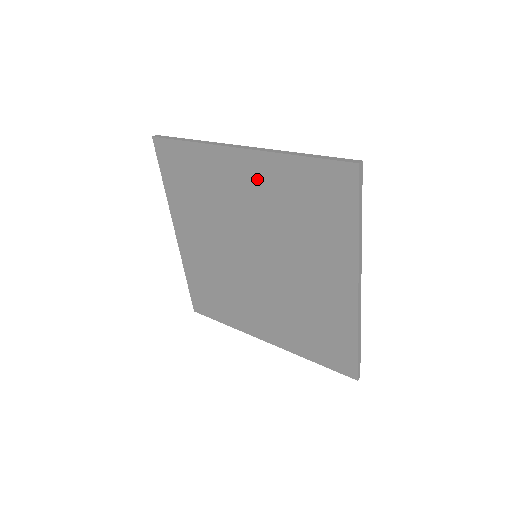
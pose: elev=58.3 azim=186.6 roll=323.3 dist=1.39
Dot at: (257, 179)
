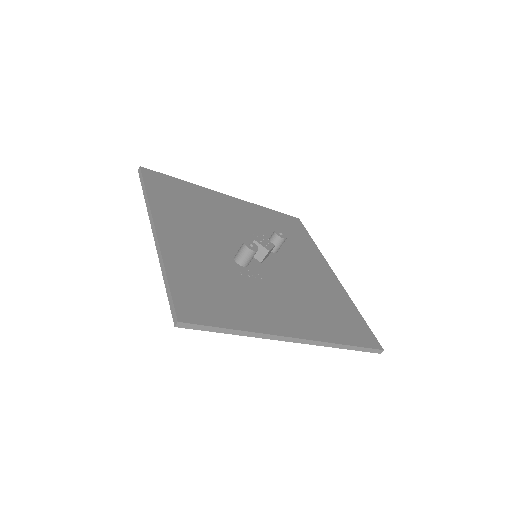
Dot at: occluded
